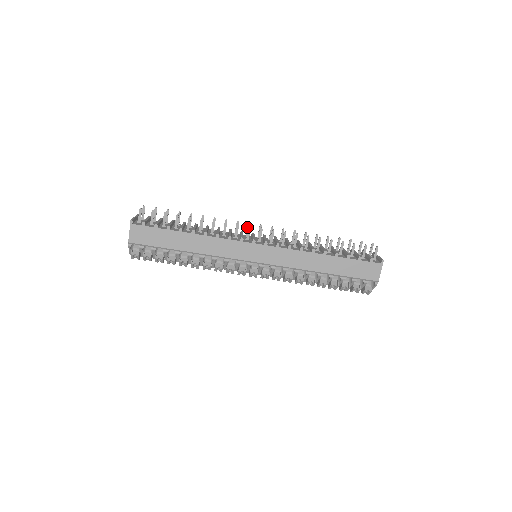
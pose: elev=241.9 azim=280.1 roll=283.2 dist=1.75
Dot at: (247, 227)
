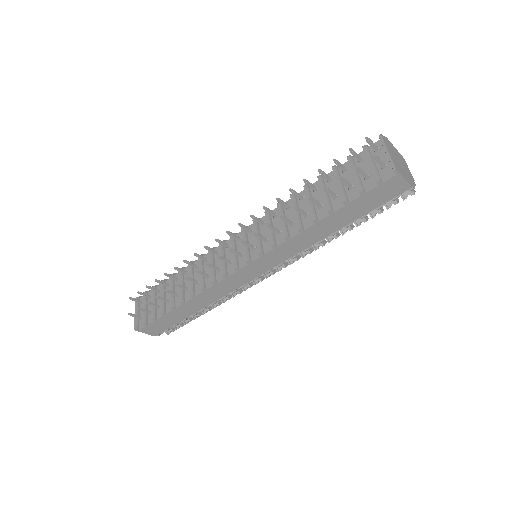
Dot at: occluded
